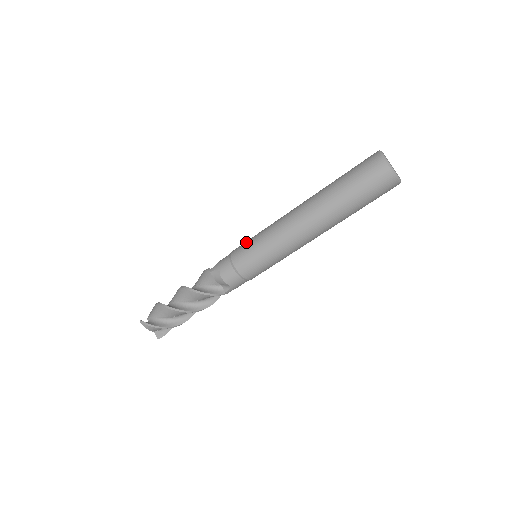
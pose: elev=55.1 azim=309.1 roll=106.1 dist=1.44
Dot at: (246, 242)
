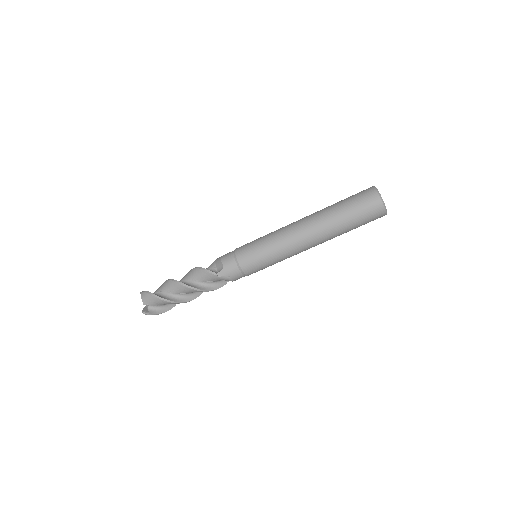
Dot at: occluded
